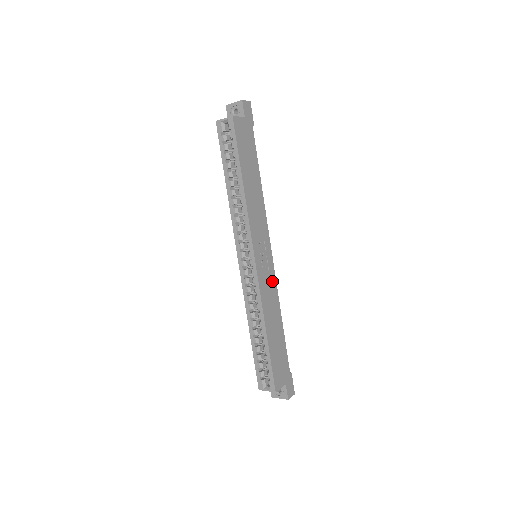
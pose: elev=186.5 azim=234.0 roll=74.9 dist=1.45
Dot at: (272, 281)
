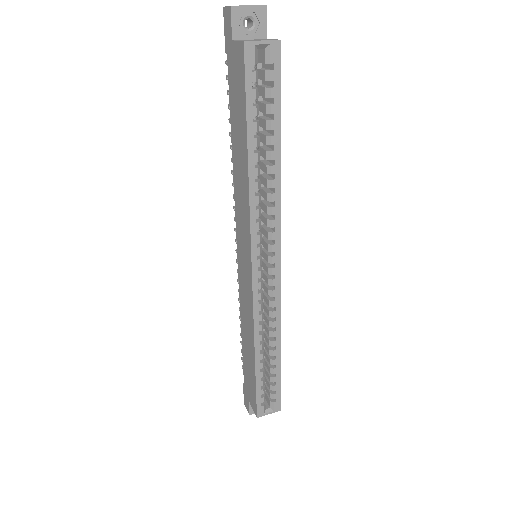
Dot at: occluded
